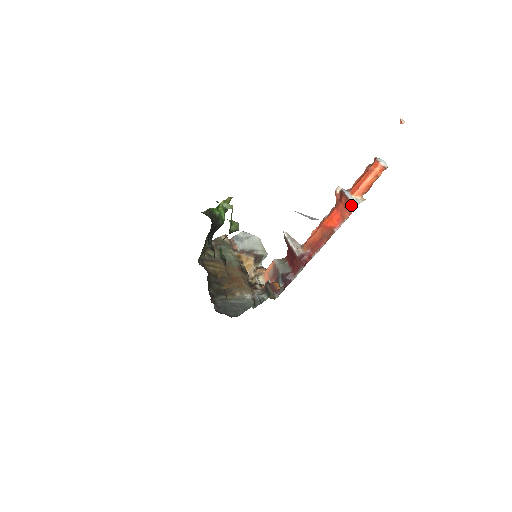
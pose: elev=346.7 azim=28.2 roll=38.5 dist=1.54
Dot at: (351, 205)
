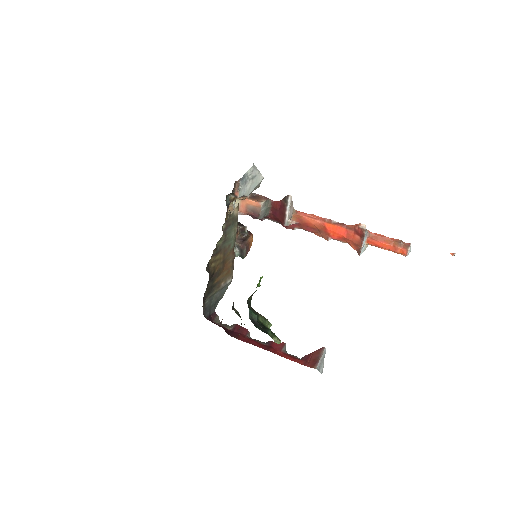
Dot at: (358, 248)
